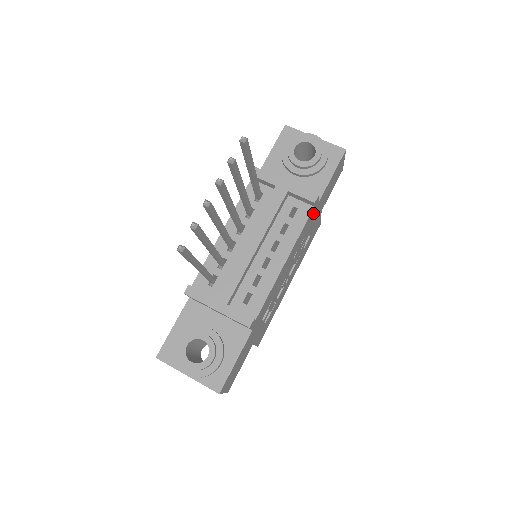
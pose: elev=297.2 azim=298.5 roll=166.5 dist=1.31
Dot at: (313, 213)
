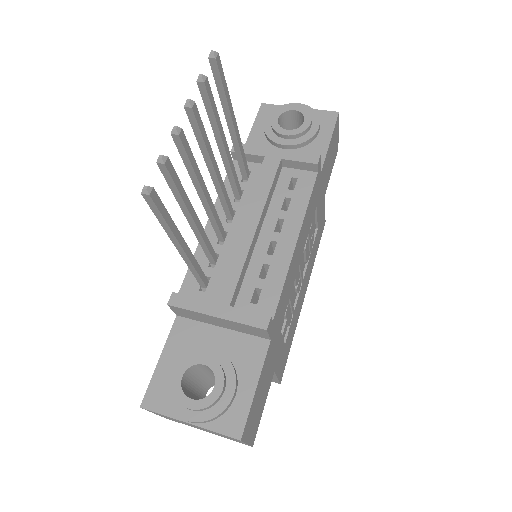
Dot at: (317, 185)
